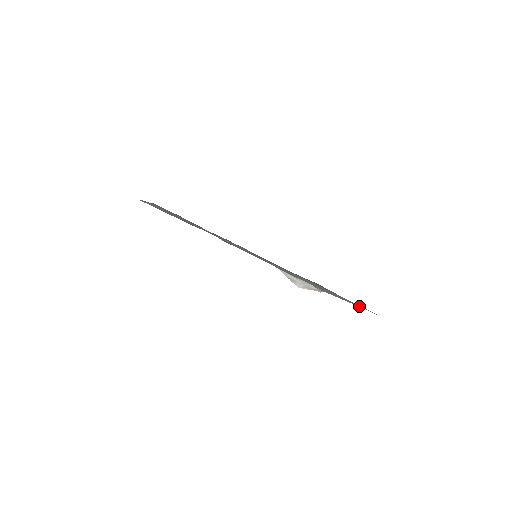
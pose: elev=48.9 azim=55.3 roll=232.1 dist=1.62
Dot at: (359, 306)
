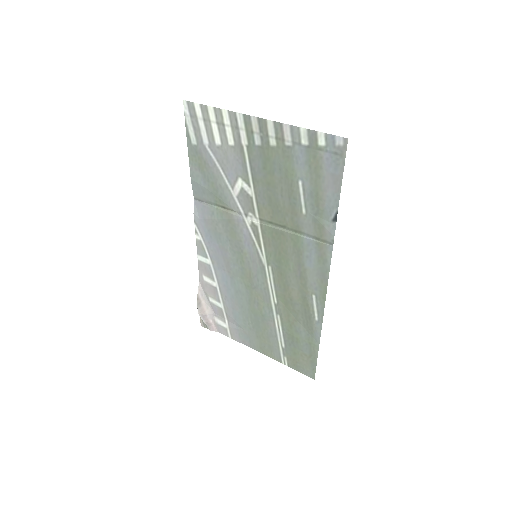
Dot at: (282, 360)
